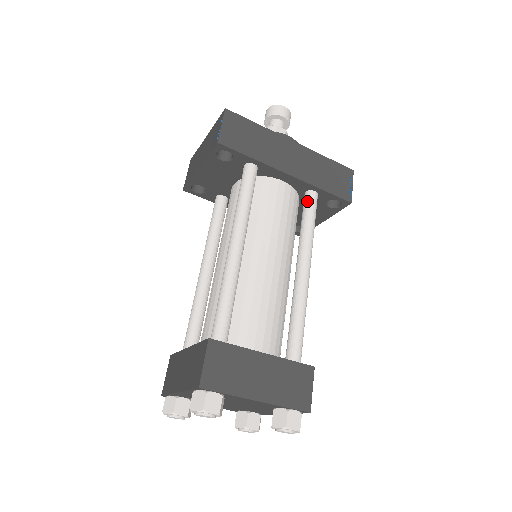
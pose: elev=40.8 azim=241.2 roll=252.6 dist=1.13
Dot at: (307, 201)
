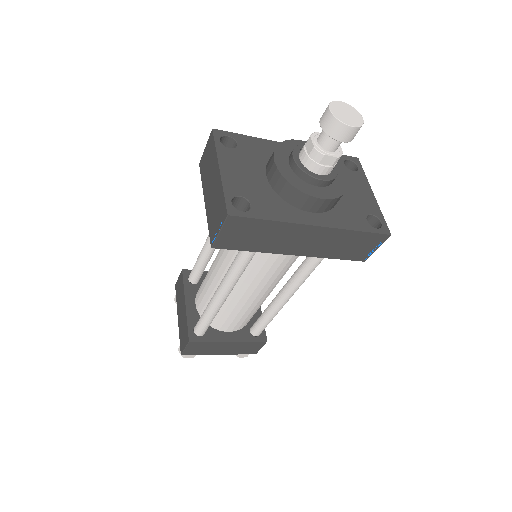
Dot at: (313, 257)
